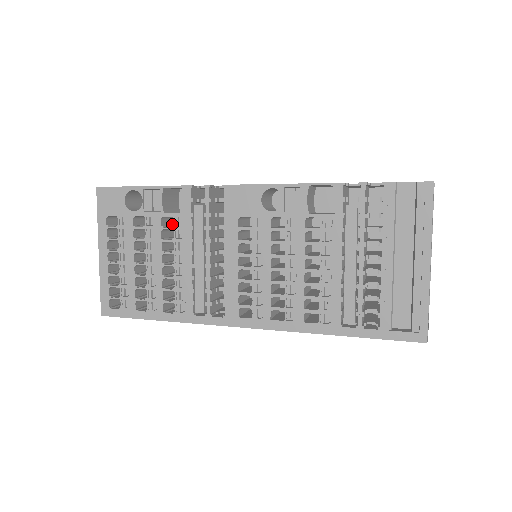
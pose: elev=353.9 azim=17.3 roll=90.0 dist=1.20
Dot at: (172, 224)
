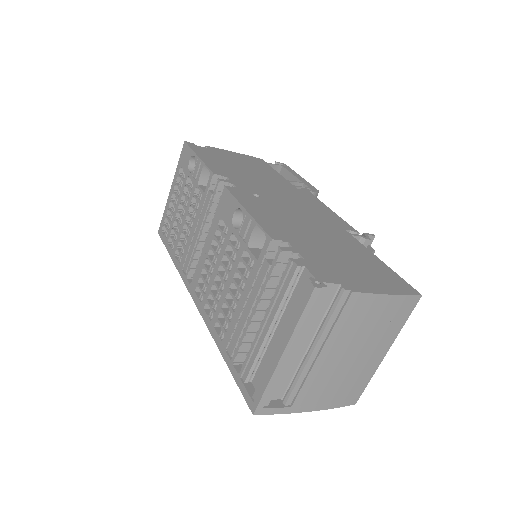
Dot at: occluded
